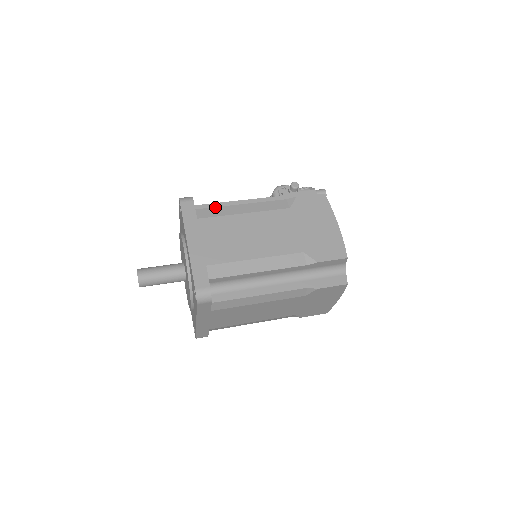
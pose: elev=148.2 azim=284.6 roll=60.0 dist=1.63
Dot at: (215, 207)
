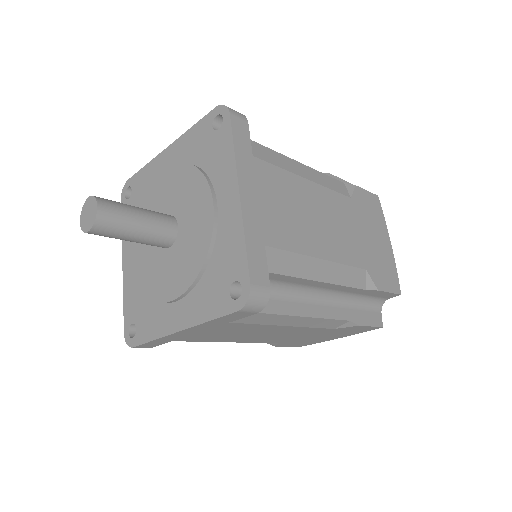
Dot at: occluded
